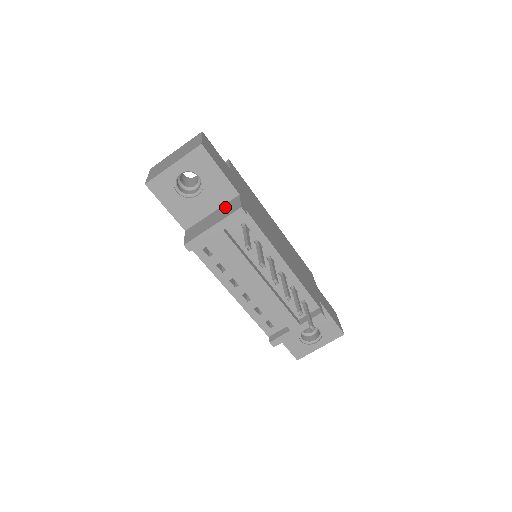
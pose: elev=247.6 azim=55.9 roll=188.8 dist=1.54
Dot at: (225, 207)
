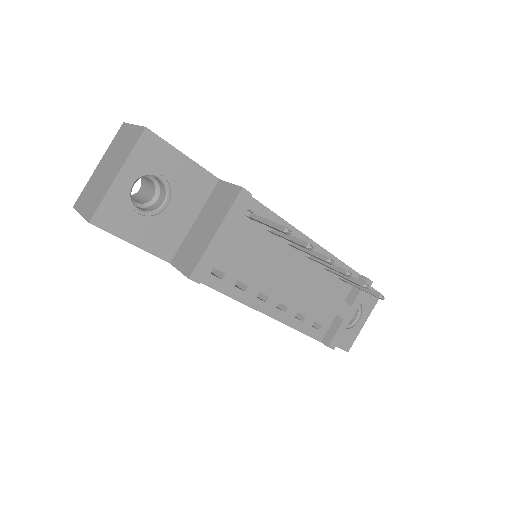
Dot at: (212, 203)
